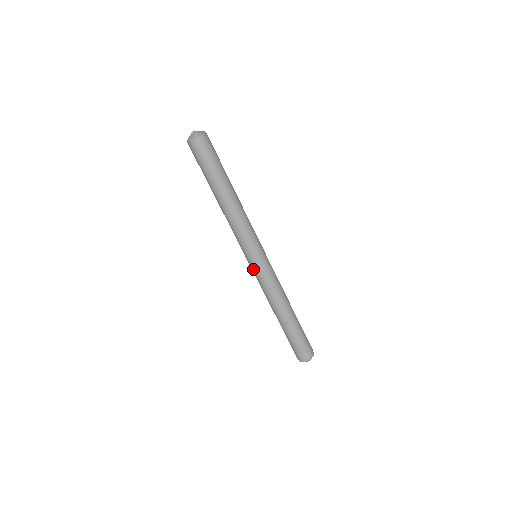
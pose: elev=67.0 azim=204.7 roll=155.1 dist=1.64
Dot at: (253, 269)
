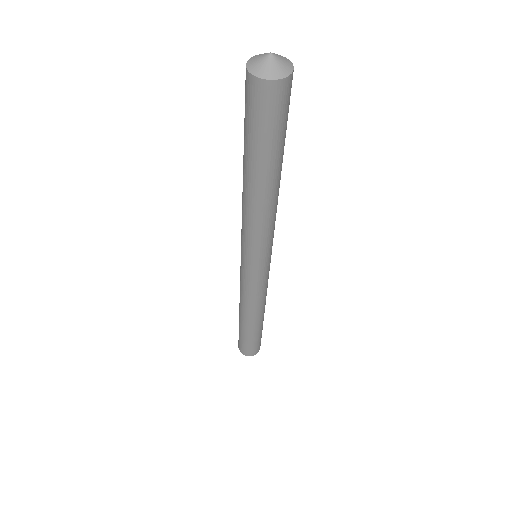
Dot at: (242, 269)
